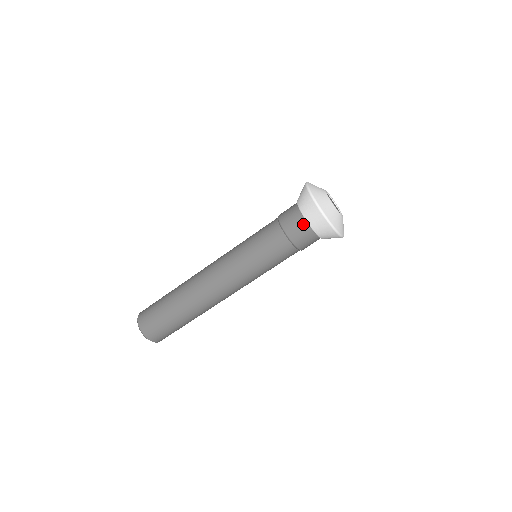
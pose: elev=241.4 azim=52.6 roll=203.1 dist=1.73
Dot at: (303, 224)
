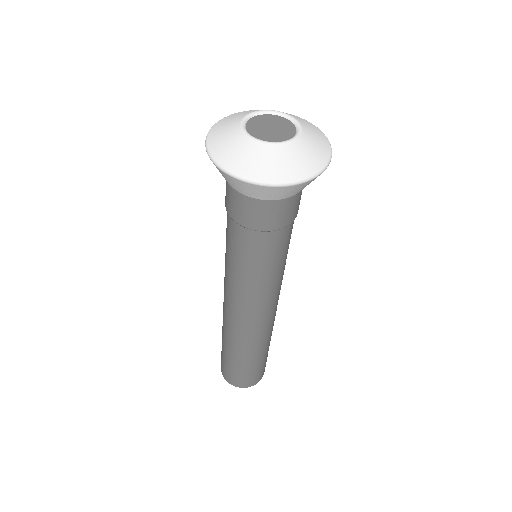
Dot at: (243, 200)
